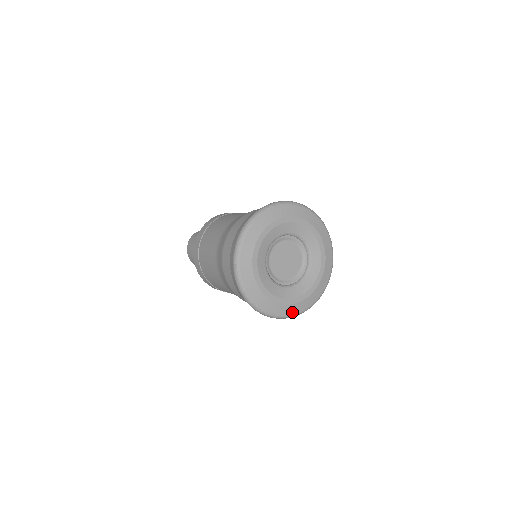
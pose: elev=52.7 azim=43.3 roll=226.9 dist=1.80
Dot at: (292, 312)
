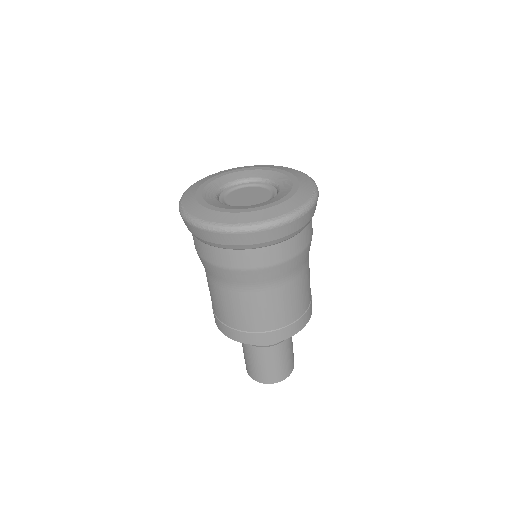
Dot at: (298, 204)
